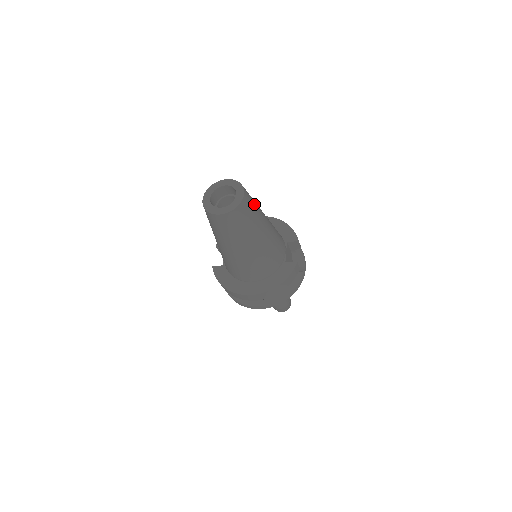
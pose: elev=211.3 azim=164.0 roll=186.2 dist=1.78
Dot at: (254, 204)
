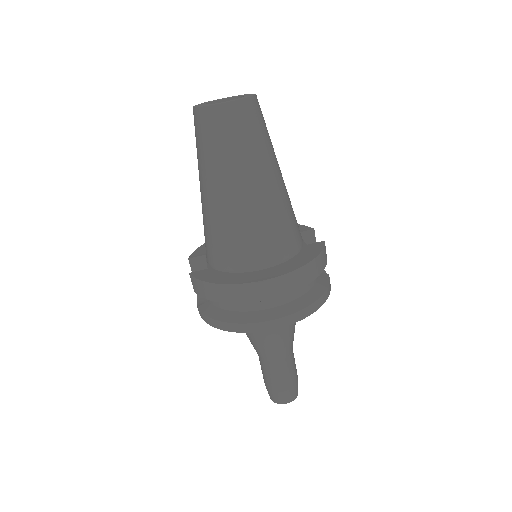
Dot at: occluded
